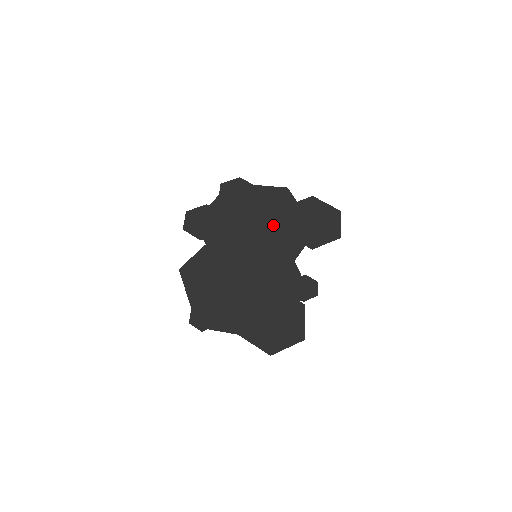
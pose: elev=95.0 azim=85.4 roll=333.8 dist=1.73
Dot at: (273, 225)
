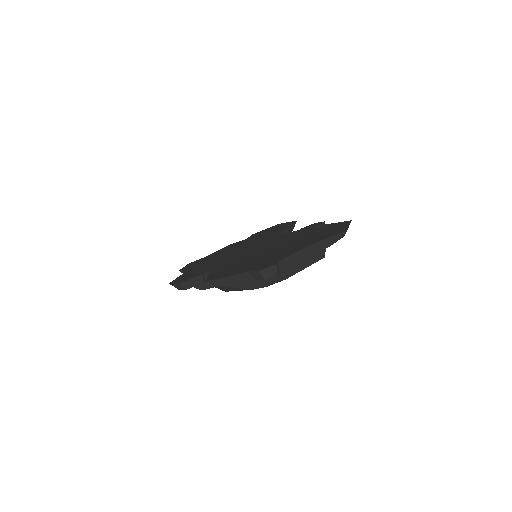
Dot at: (245, 245)
